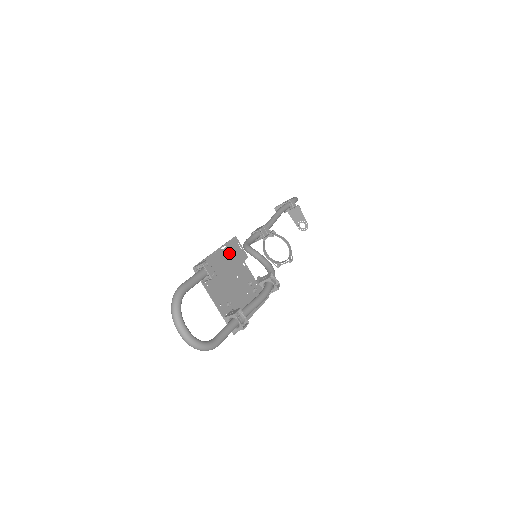
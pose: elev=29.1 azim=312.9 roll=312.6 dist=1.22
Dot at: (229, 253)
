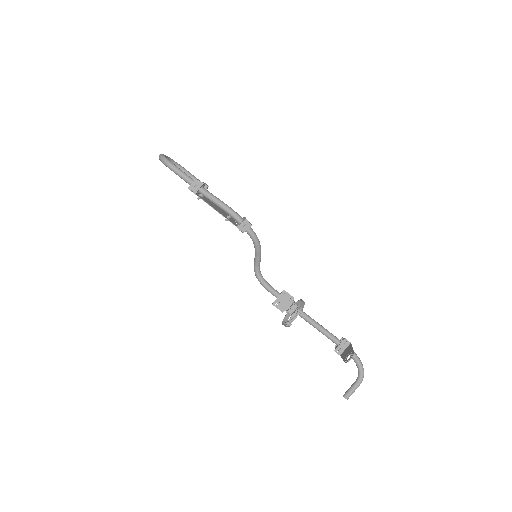
Dot at: occluded
